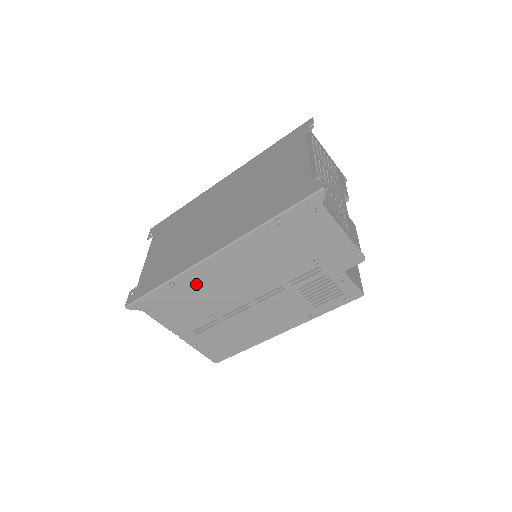
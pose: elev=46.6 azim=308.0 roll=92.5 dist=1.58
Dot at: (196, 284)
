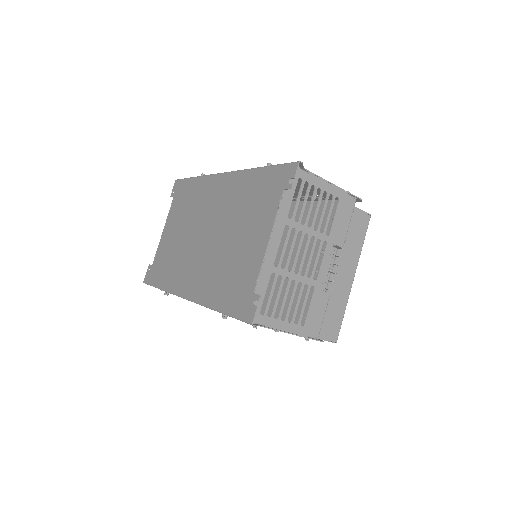
Dot at: occluded
